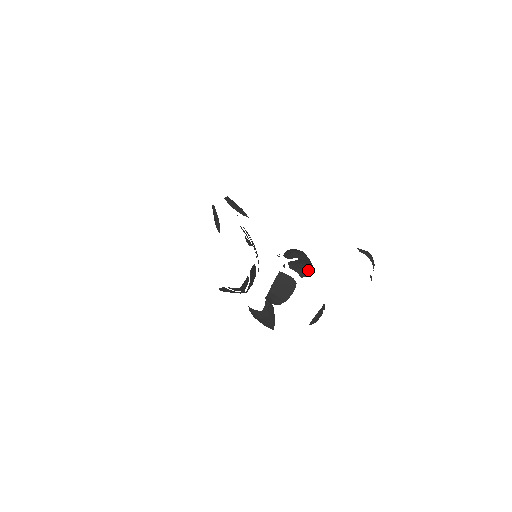
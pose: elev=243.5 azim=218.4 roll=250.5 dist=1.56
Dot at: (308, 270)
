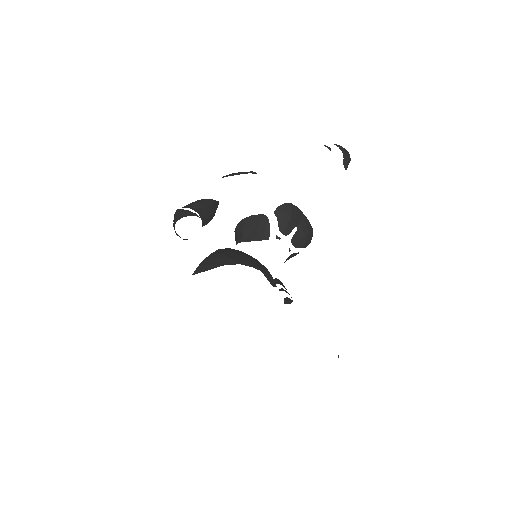
Dot at: (311, 236)
